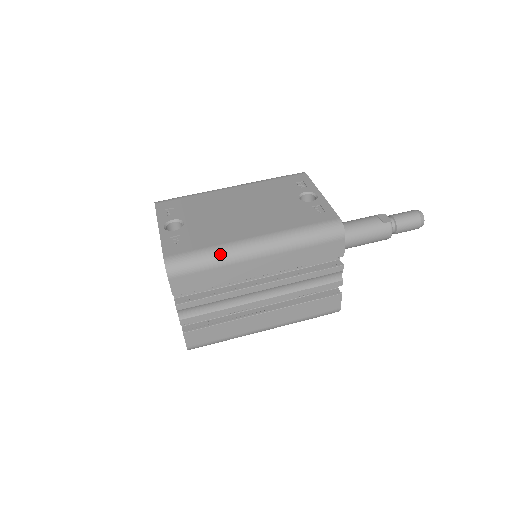
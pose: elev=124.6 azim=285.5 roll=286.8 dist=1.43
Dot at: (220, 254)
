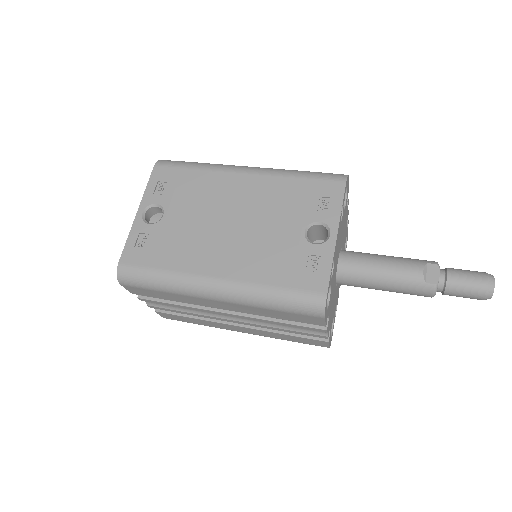
Dot at: (173, 283)
